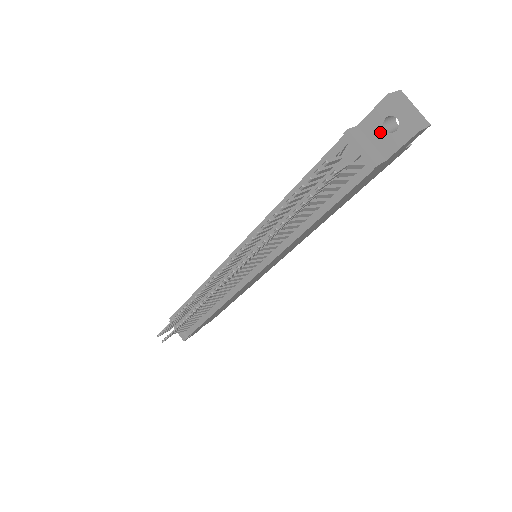
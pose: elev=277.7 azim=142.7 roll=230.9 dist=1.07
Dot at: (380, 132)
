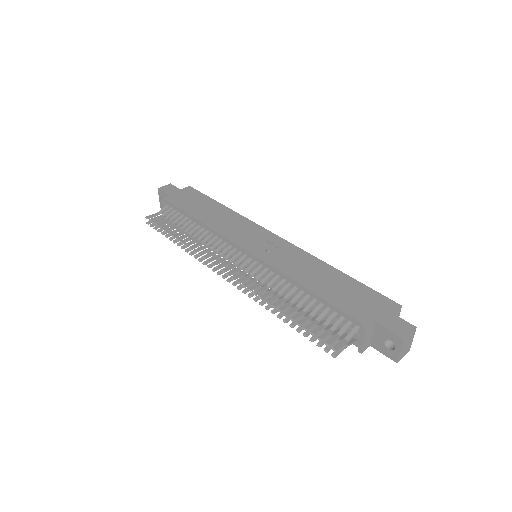
Dot at: (382, 339)
